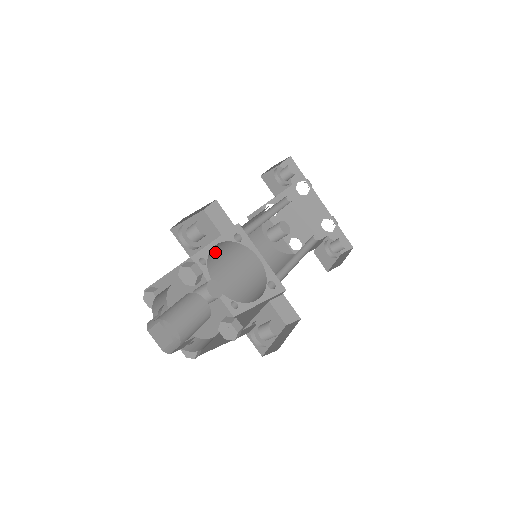
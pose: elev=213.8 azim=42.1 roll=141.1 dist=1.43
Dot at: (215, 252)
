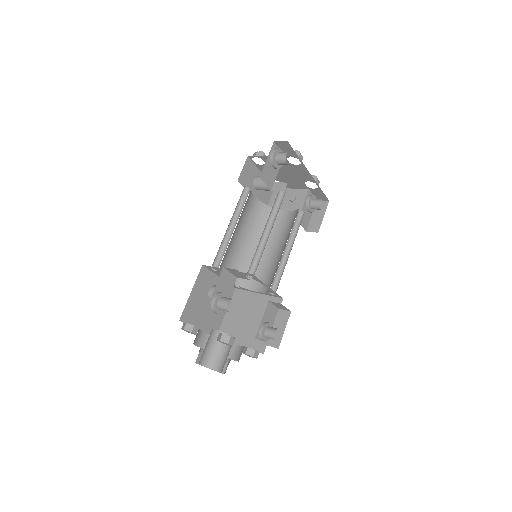
Dot at: occluded
